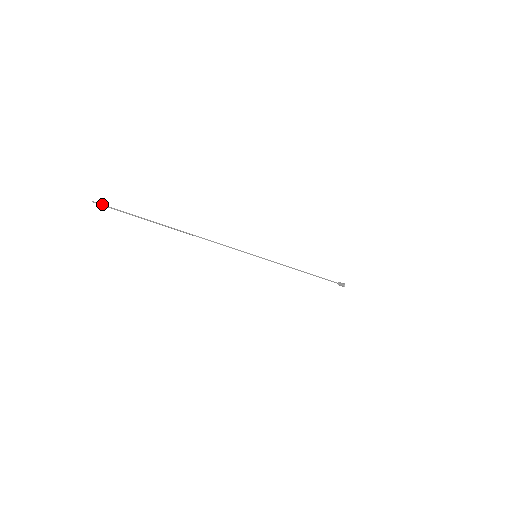
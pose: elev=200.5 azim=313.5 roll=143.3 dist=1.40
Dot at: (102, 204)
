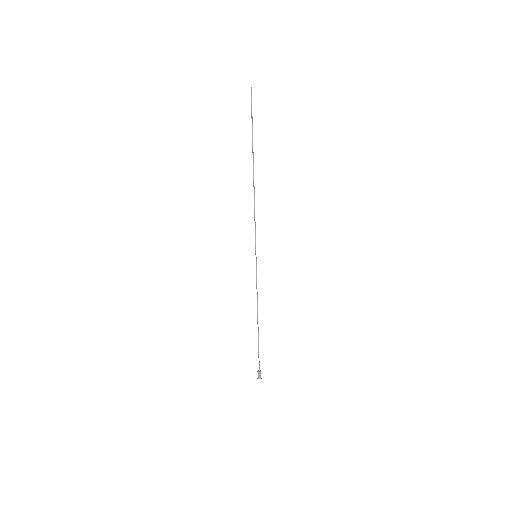
Dot at: (251, 95)
